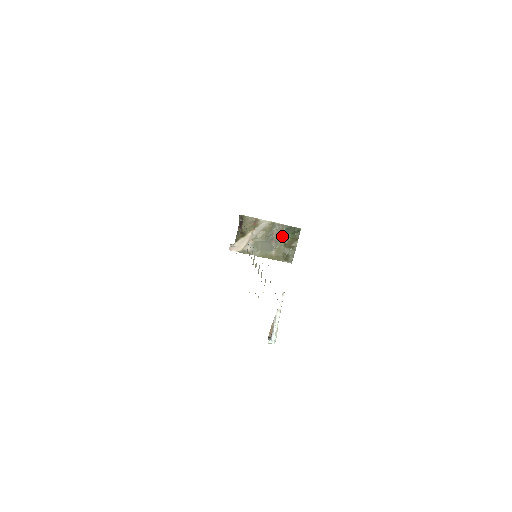
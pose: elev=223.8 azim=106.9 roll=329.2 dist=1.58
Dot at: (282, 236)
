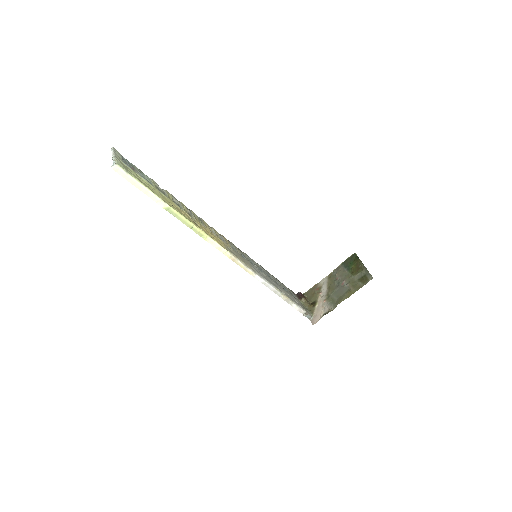
Dot at: (346, 273)
